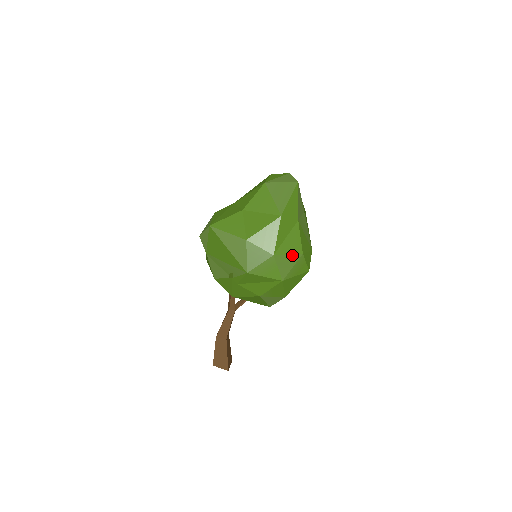
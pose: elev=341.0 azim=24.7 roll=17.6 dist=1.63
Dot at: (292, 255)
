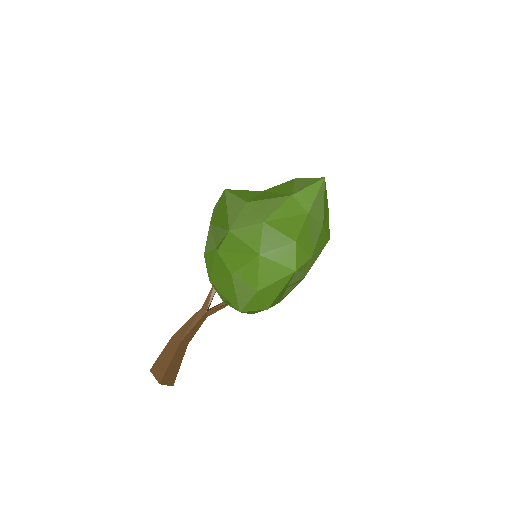
Dot at: (283, 235)
